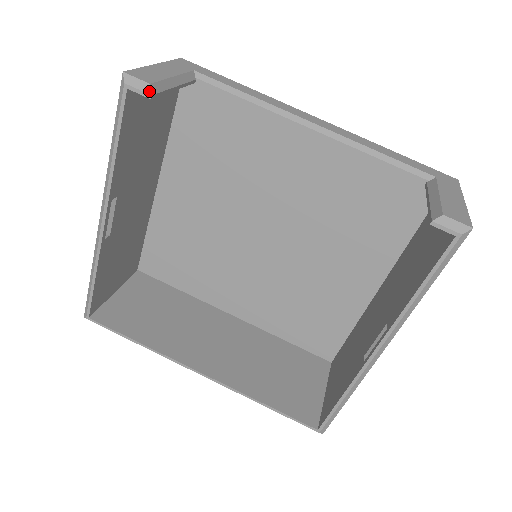
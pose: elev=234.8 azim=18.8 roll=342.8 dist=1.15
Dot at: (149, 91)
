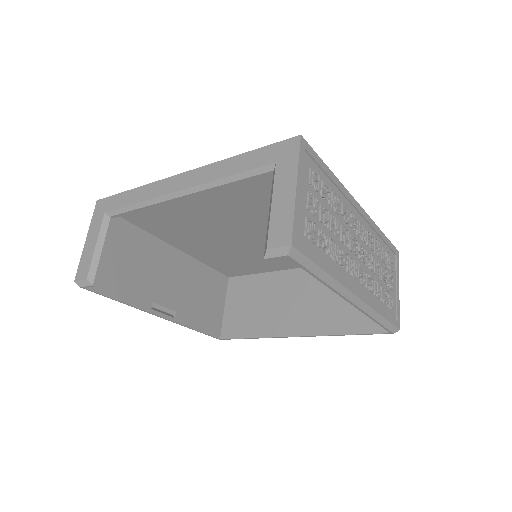
Dot at: (90, 284)
